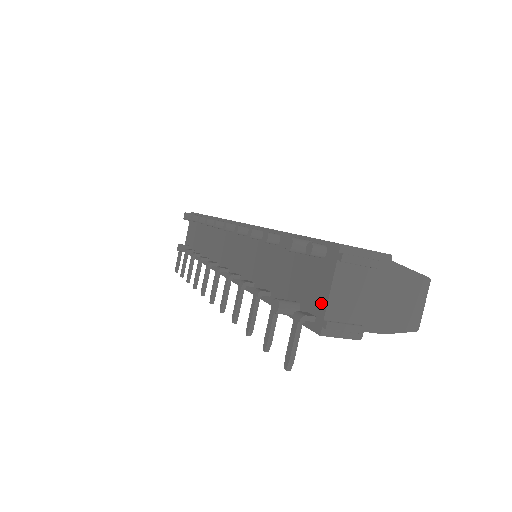
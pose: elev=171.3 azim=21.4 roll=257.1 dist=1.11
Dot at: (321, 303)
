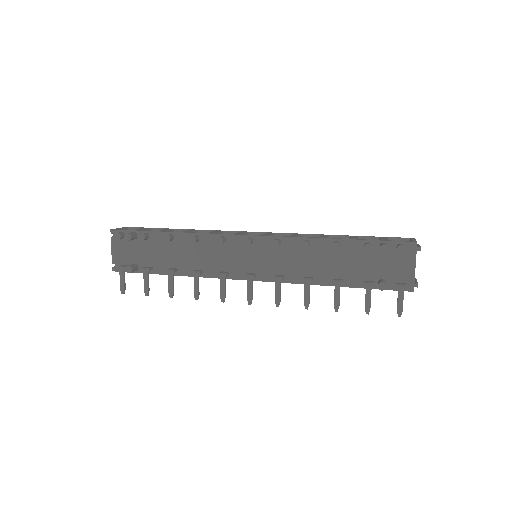
Dot at: (409, 275)
